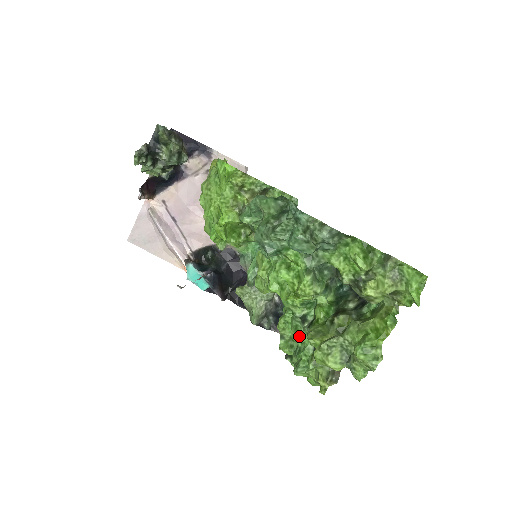
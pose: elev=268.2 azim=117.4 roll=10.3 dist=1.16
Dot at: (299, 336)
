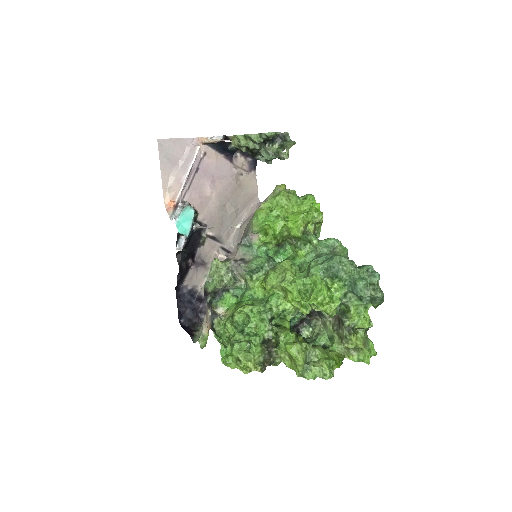
Dot at: (259, 326)
